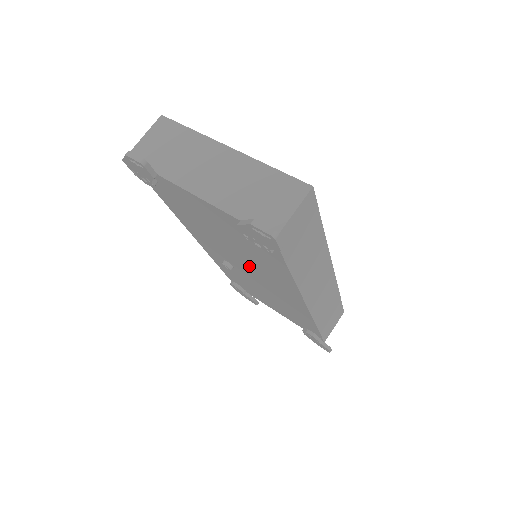
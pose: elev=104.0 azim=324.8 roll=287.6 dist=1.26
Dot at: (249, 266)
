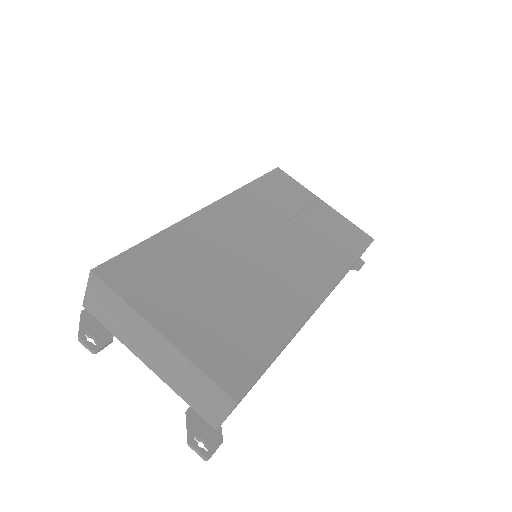
Dot at: occluded
